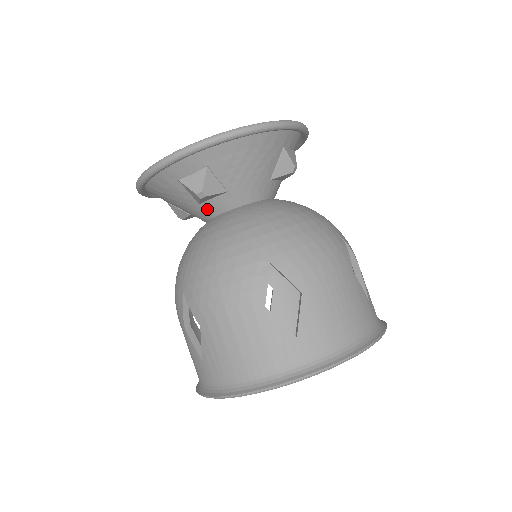
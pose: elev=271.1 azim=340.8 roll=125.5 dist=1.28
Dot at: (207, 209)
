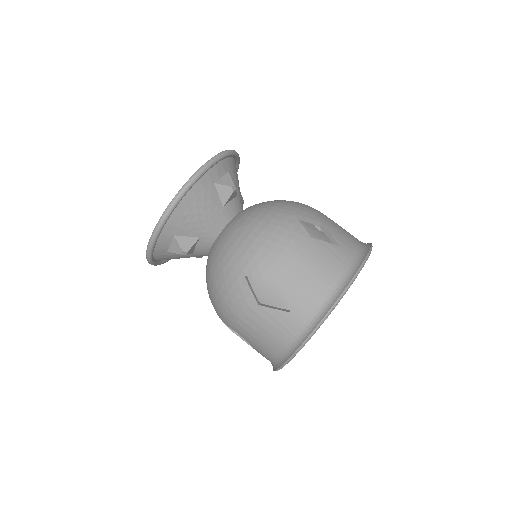
Dot at: (200, 252)
